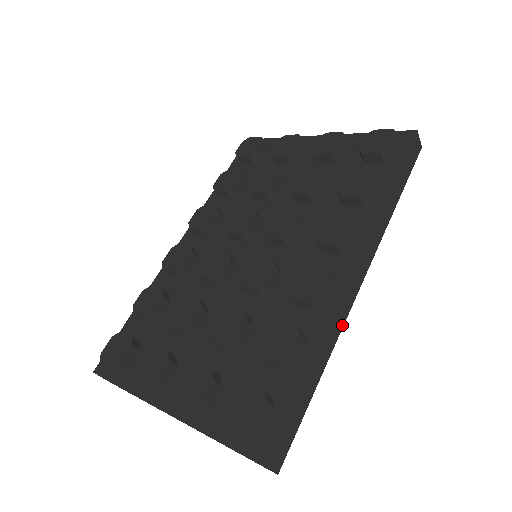
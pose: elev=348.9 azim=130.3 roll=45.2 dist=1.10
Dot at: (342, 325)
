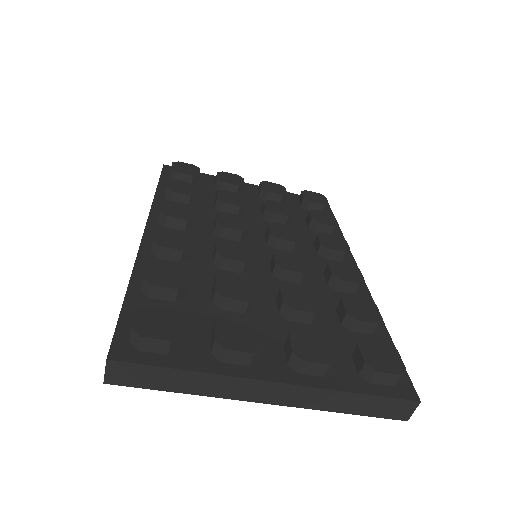
Dot at: occluded
